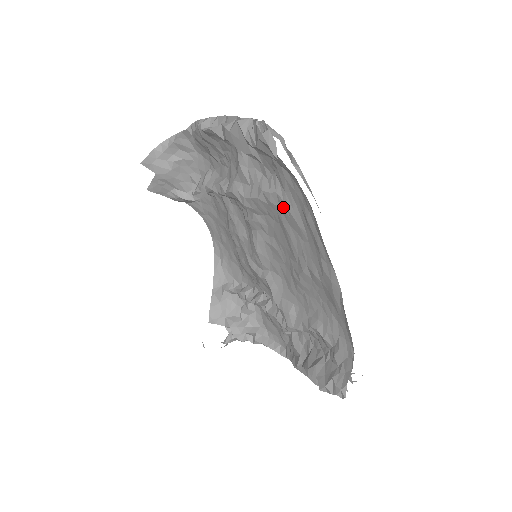
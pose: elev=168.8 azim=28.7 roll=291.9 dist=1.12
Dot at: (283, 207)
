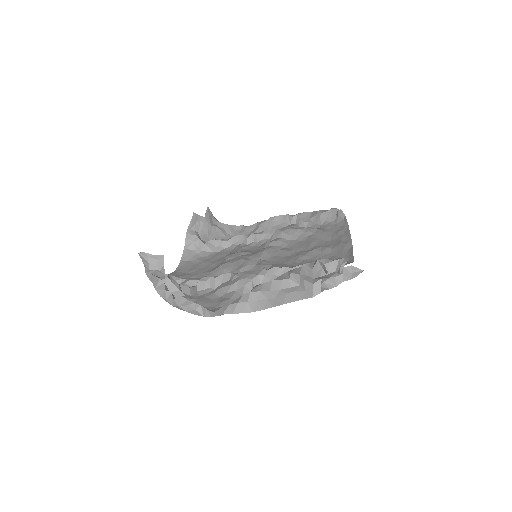
Dot at: (319, 232)
